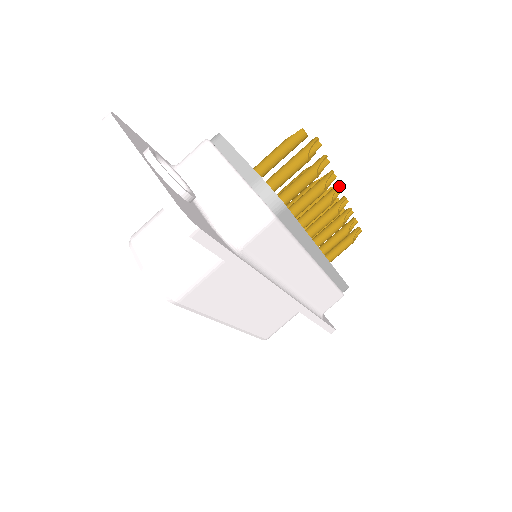
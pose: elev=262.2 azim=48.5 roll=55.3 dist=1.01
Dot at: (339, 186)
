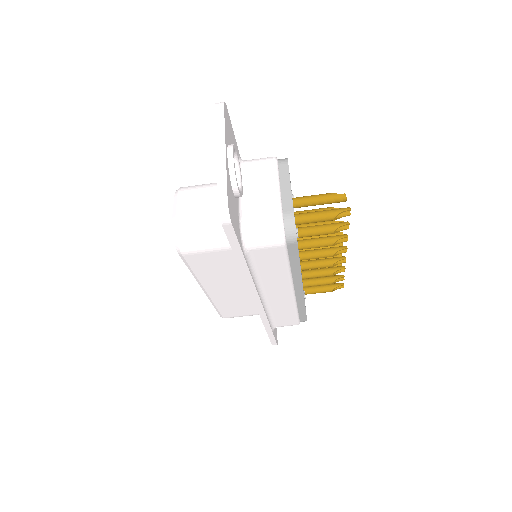
Dot at: (346, 248)
